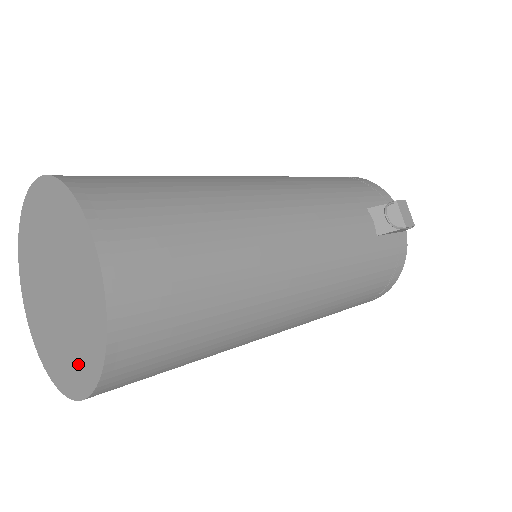
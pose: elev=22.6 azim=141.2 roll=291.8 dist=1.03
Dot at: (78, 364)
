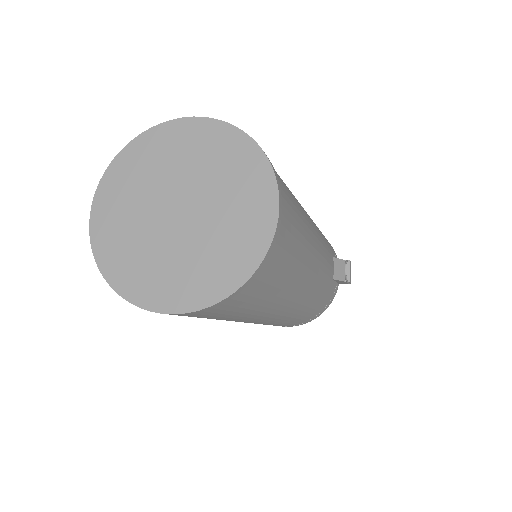
Dot at: (185, 282)
